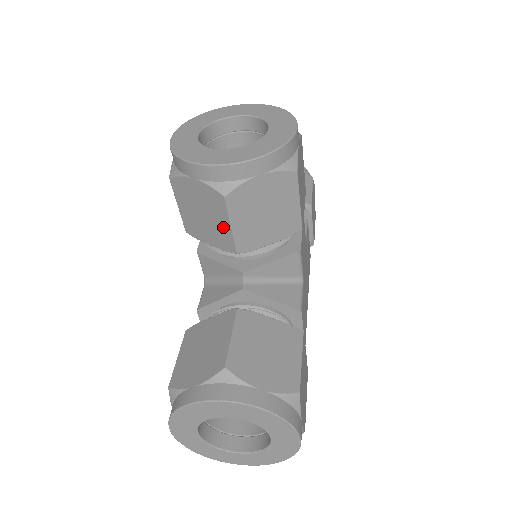
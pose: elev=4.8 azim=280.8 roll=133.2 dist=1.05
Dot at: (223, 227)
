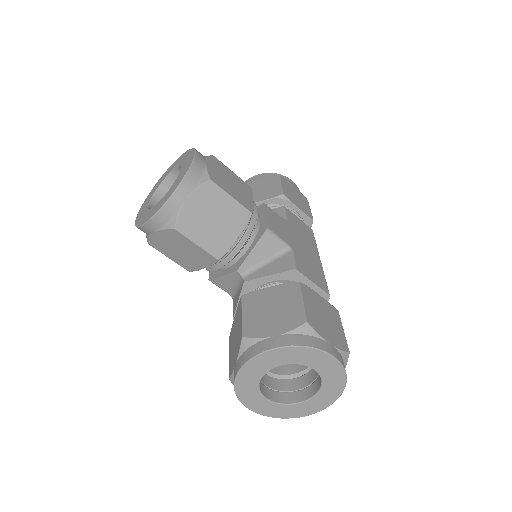
Dot at: (195, 249)
